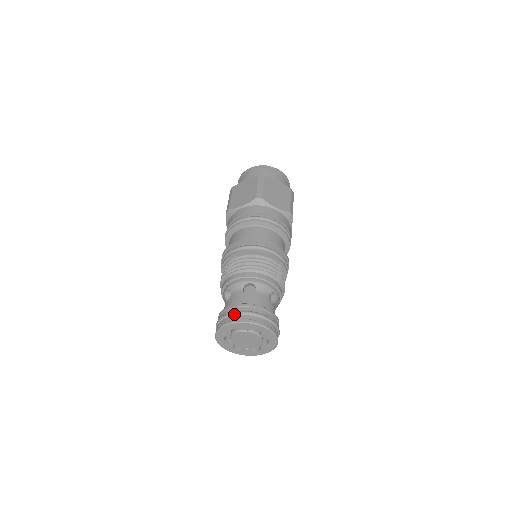
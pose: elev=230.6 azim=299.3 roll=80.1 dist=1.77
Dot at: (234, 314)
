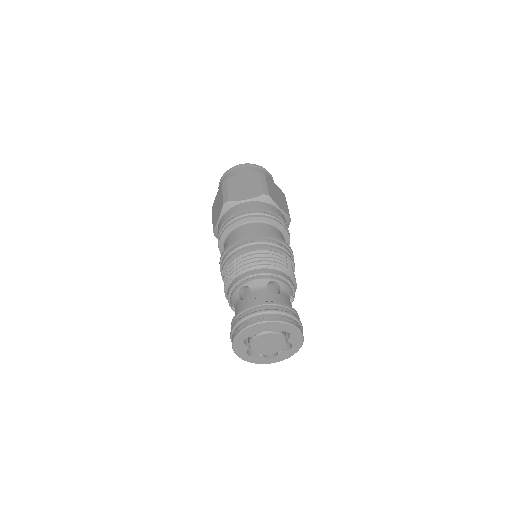
Dot at: (235, 326)
